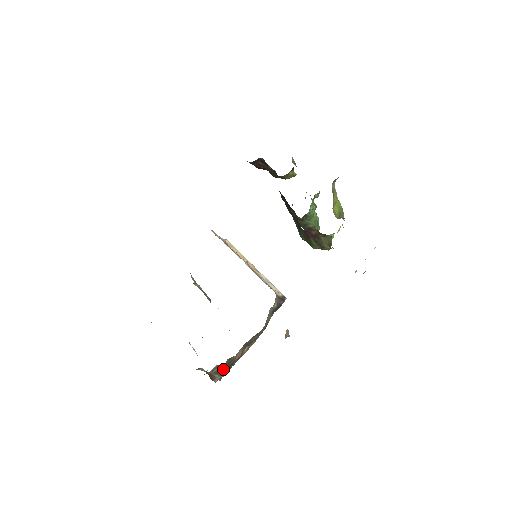
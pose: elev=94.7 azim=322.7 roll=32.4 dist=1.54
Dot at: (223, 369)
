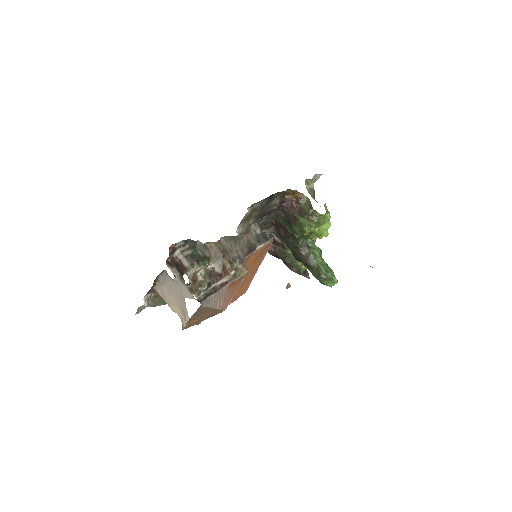
Dot at: (195, 257)
